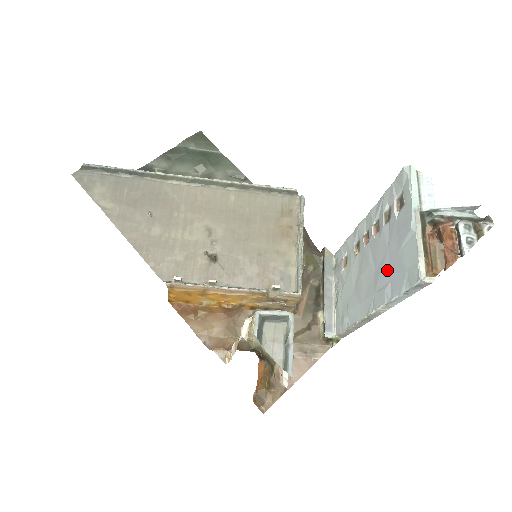
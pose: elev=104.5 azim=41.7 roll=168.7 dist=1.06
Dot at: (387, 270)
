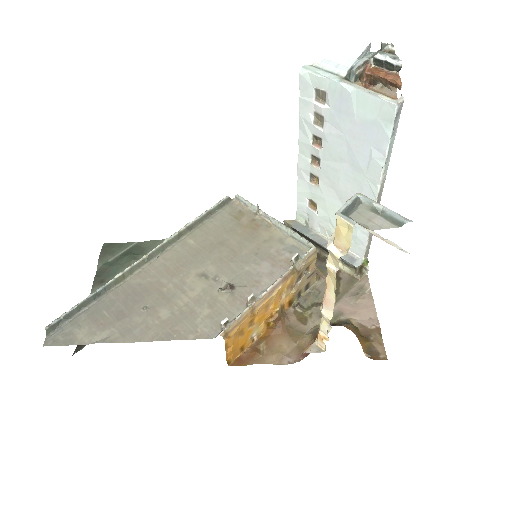
Dot at: (359, 146)
